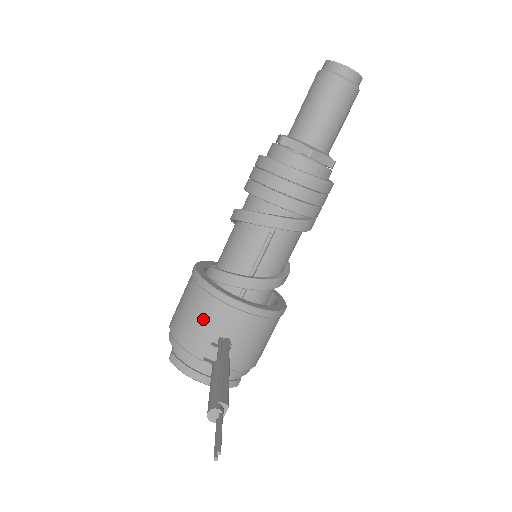
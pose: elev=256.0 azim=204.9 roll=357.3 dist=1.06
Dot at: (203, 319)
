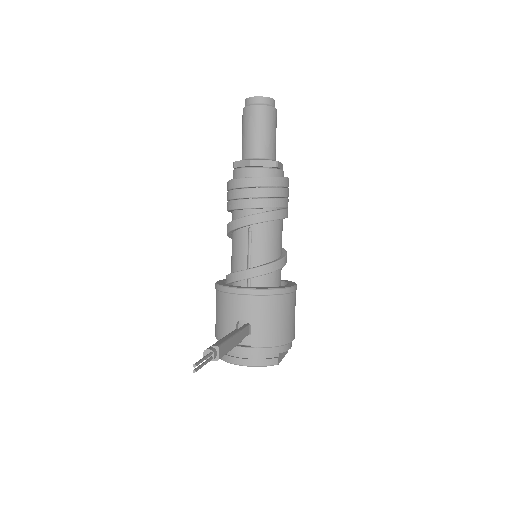
Dot at: (225, 313)
